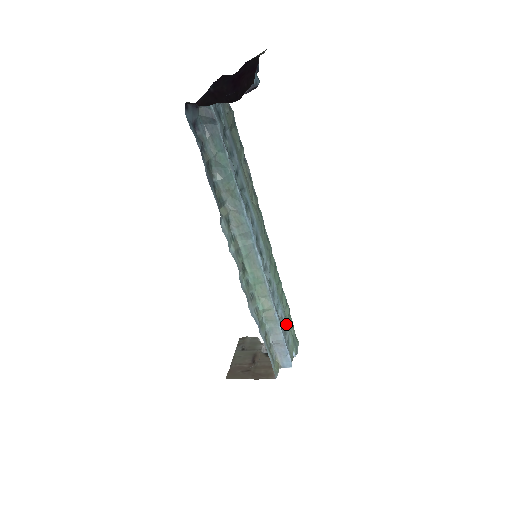
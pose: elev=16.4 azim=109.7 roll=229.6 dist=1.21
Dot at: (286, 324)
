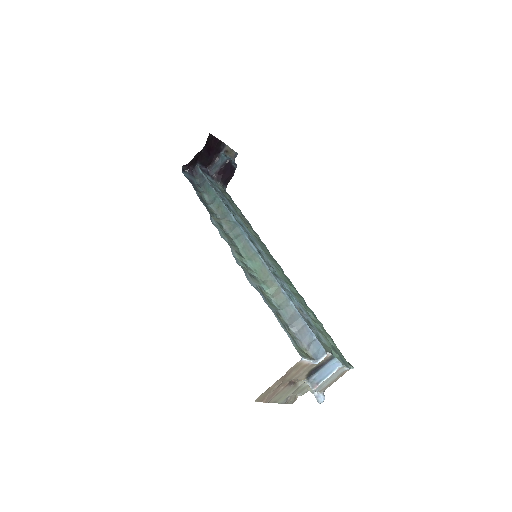
Dot at: (314, 325)
